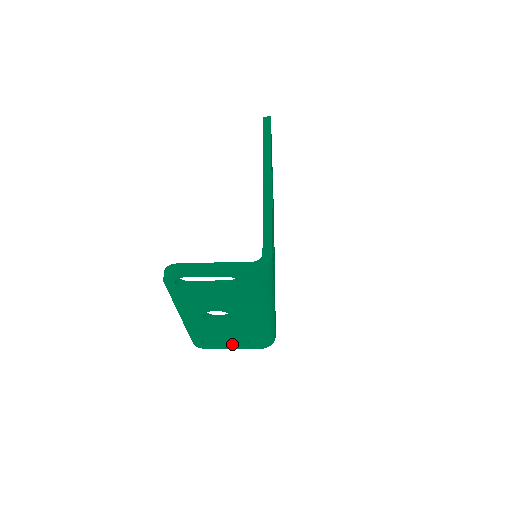
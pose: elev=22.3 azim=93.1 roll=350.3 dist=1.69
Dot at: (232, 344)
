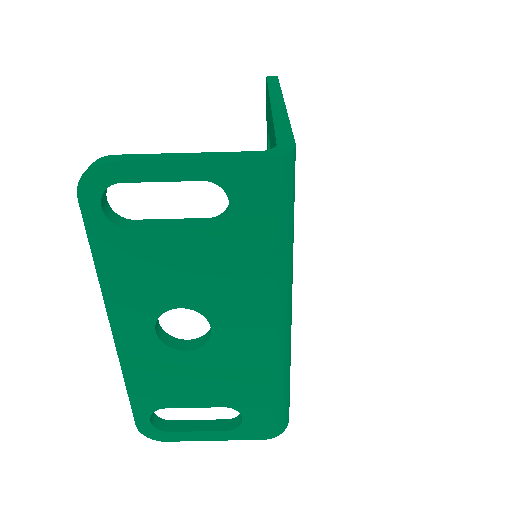
Dot at: (209, 428)
